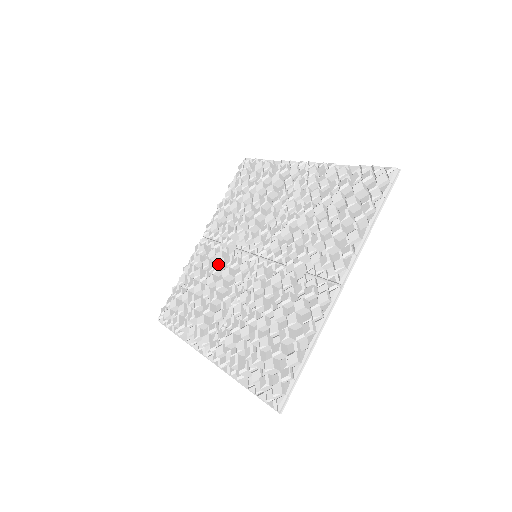
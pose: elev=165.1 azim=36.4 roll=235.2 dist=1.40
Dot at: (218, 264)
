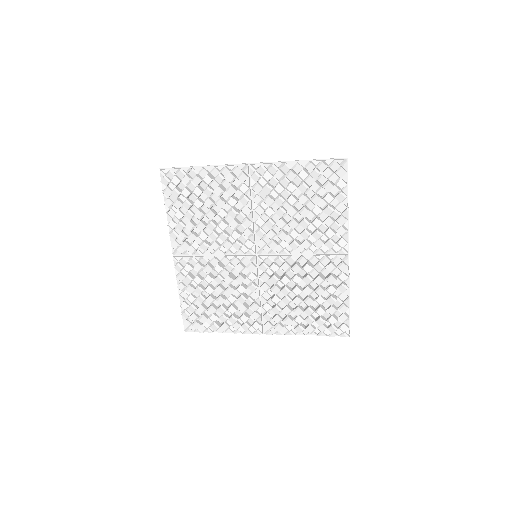
Dot at: (229, 278)
